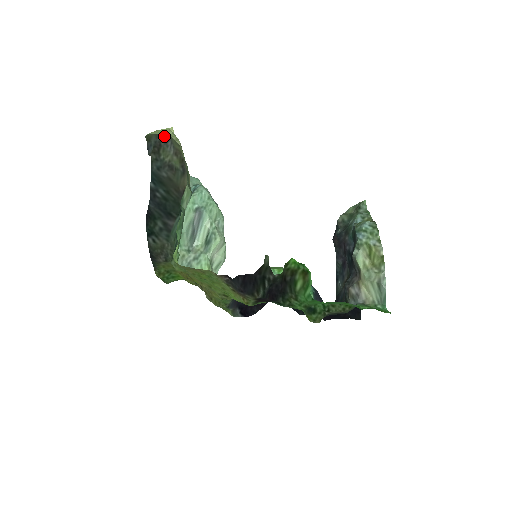
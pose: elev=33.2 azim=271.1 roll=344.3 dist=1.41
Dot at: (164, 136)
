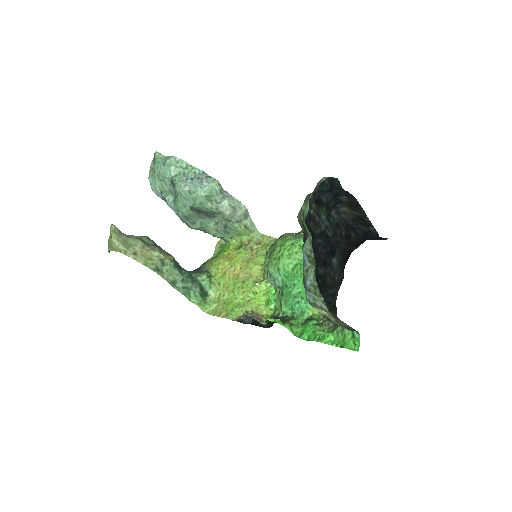
Dot at: occluded
